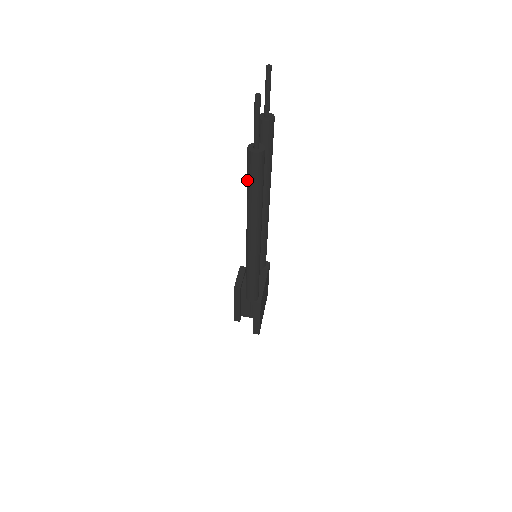
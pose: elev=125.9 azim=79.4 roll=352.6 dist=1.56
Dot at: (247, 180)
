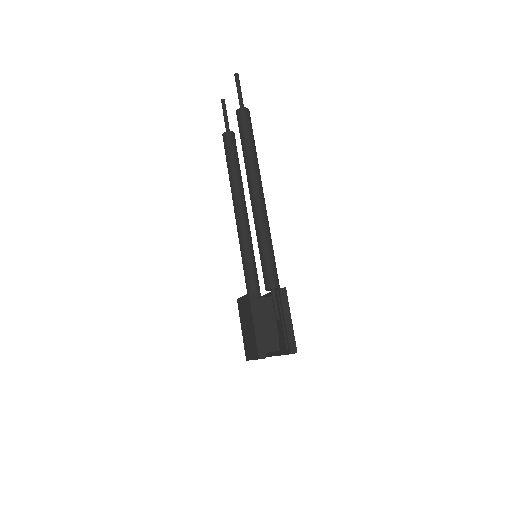
Dot at: (242, 136)
